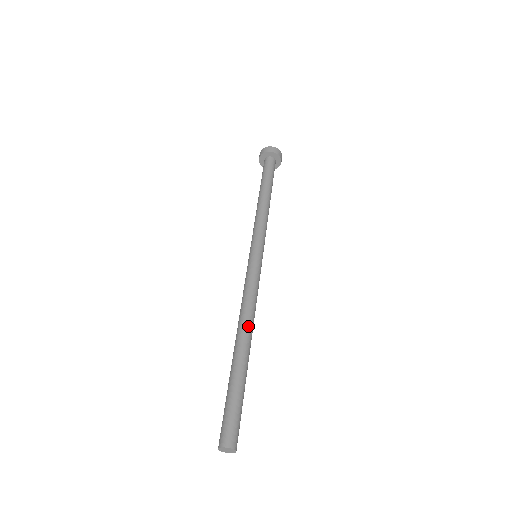
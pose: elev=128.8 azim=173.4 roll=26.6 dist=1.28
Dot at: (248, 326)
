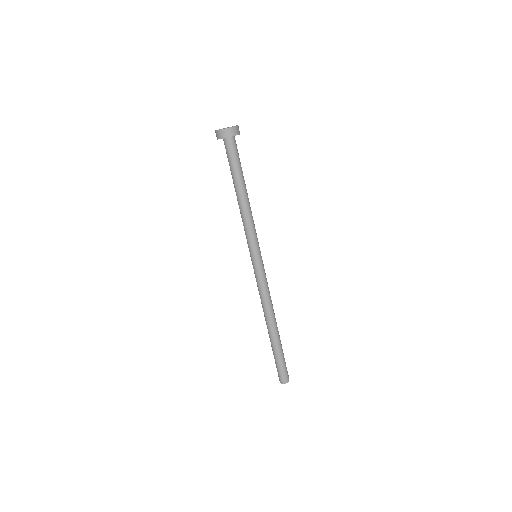
Dot at: (273, 316)
